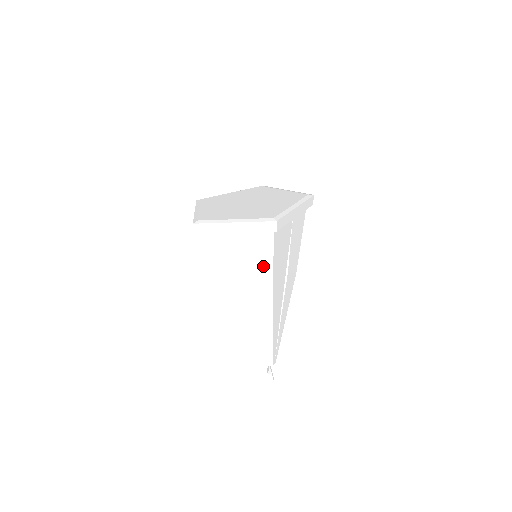
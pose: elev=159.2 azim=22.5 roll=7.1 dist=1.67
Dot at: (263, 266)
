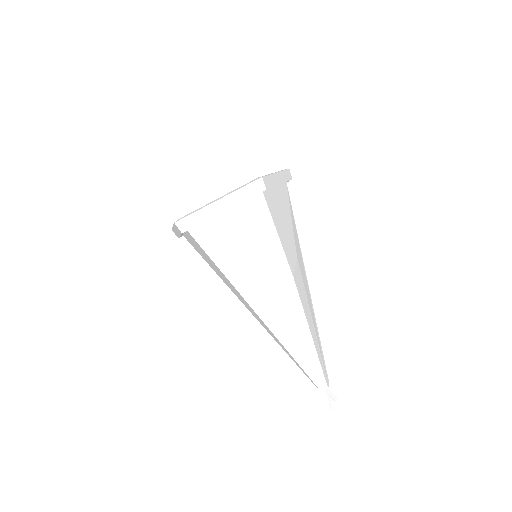
Dot at: (218, 270)
